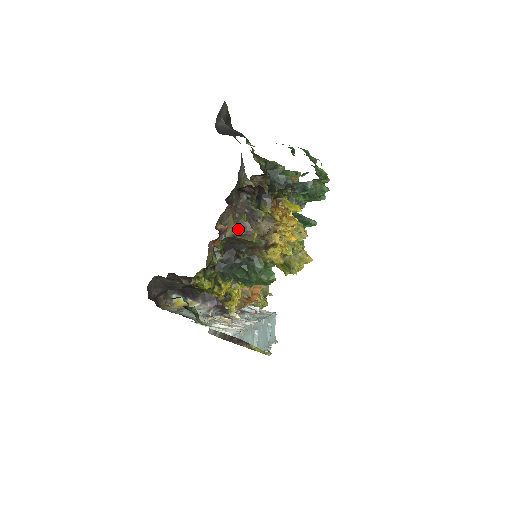
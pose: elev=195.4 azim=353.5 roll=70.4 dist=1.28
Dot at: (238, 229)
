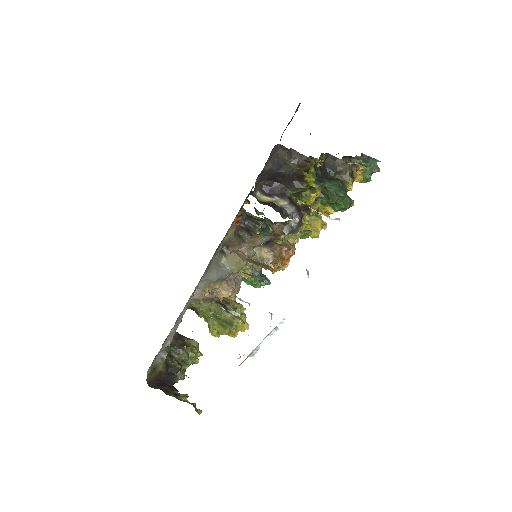
Dot at: (235, 236)
